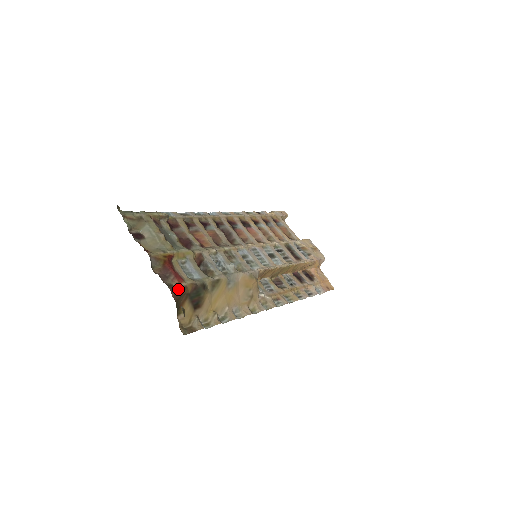
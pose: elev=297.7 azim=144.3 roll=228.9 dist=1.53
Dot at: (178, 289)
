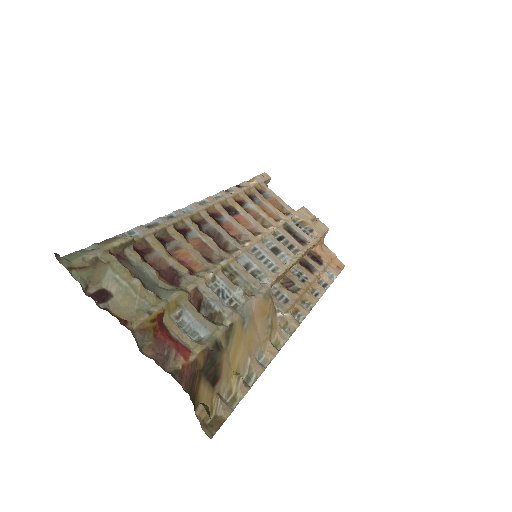
Dot at: (187, 371)
